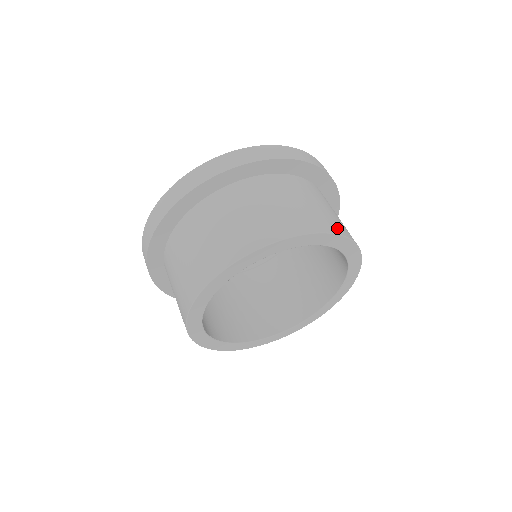
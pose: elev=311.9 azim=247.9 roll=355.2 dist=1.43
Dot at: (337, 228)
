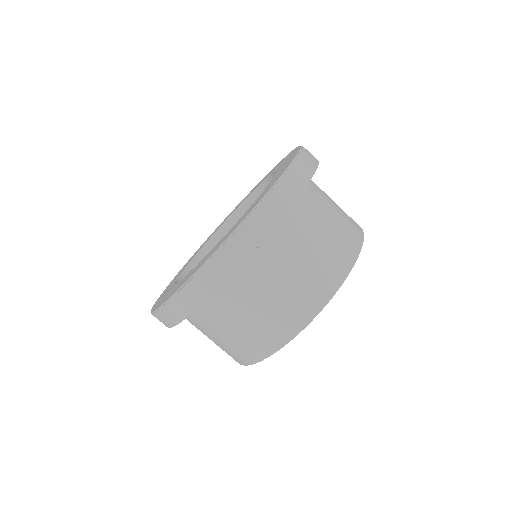
Dot at: (345, 262)
